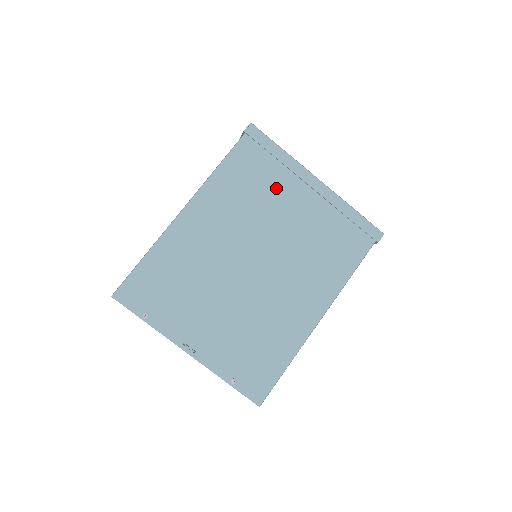
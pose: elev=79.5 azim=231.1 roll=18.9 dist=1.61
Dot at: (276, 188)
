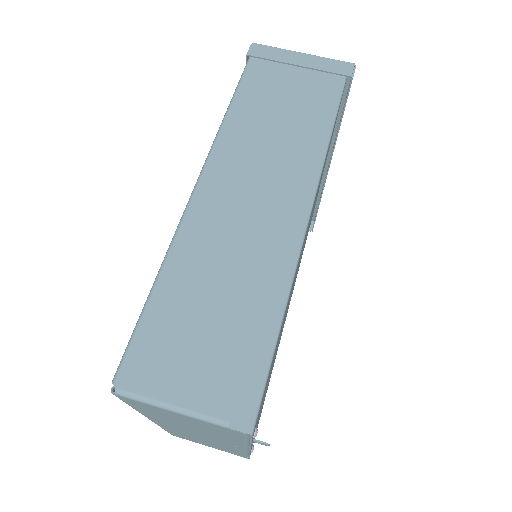
Dot at: occluded
